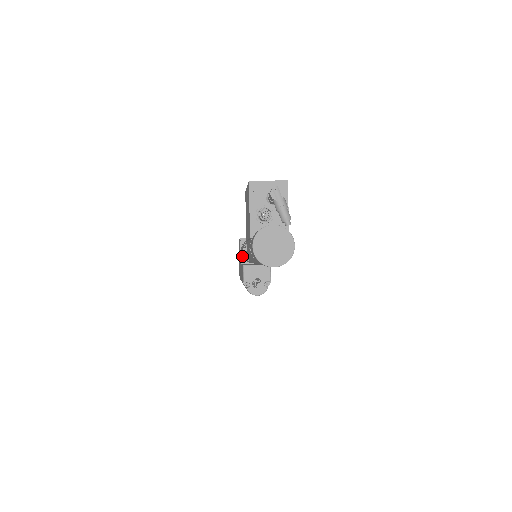
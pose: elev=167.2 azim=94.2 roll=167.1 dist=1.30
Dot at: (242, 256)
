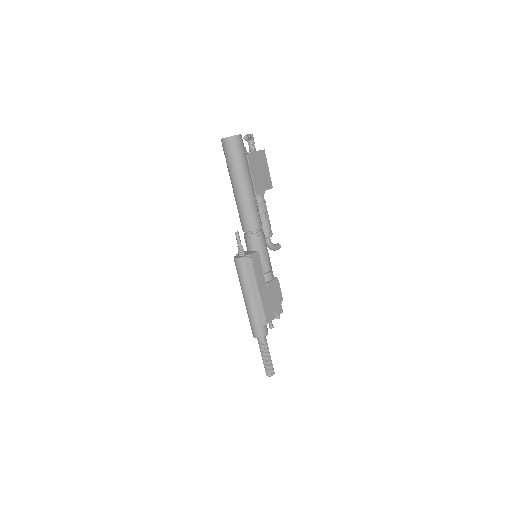
Dot at: occluded
